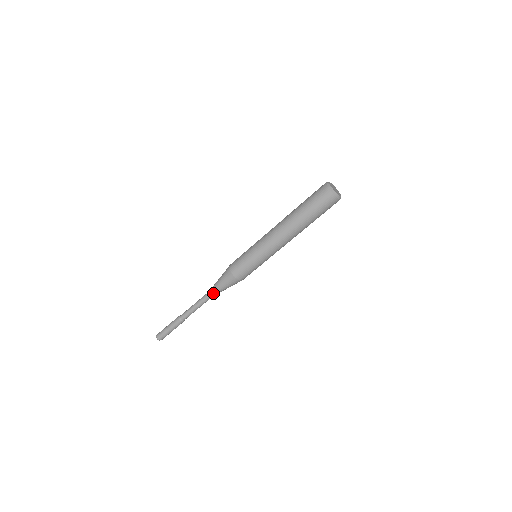
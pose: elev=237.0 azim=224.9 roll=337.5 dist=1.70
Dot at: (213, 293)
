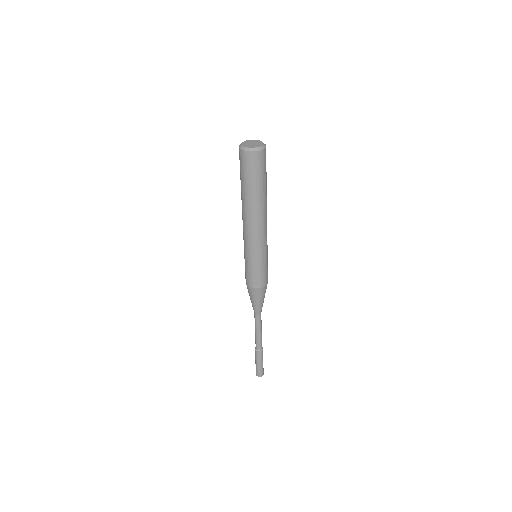
Dot at: (256, 312)
